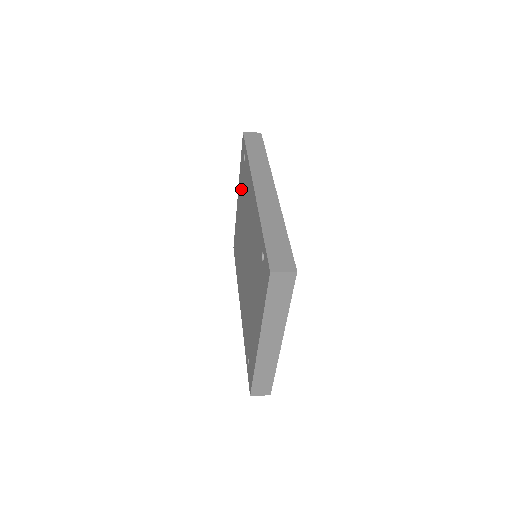
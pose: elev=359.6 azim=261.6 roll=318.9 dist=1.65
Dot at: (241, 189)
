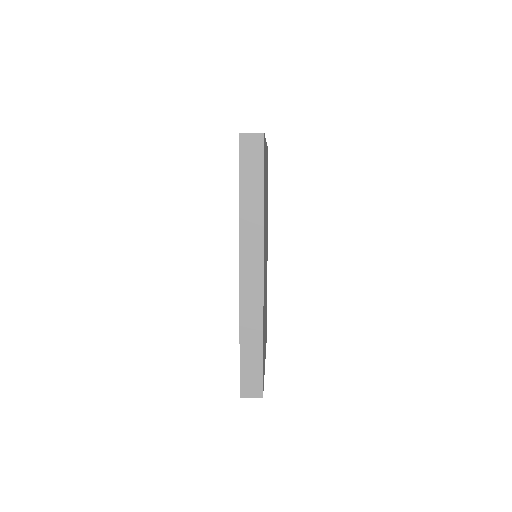
Dot at: occluded
